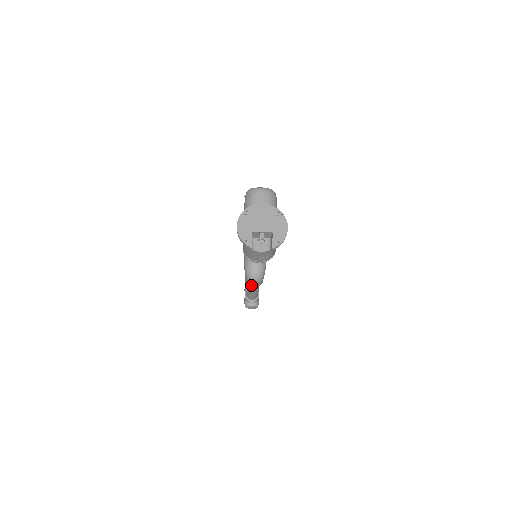
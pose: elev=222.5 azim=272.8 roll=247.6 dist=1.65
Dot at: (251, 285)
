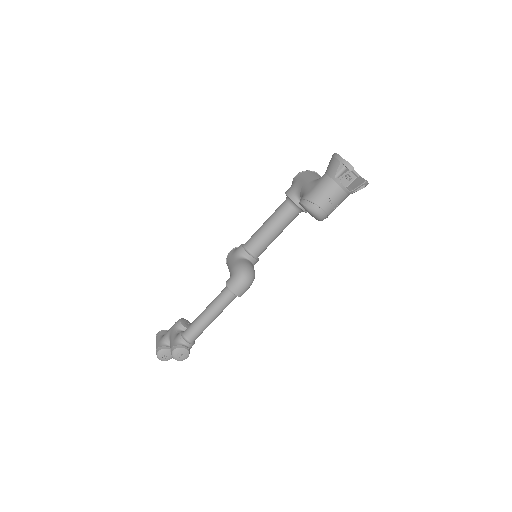
Dot at: (236, 288)
